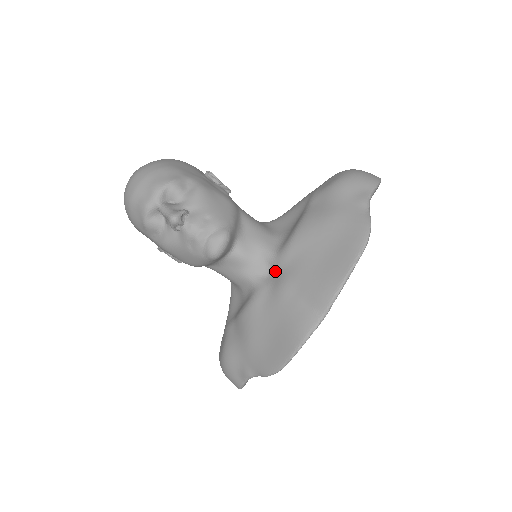
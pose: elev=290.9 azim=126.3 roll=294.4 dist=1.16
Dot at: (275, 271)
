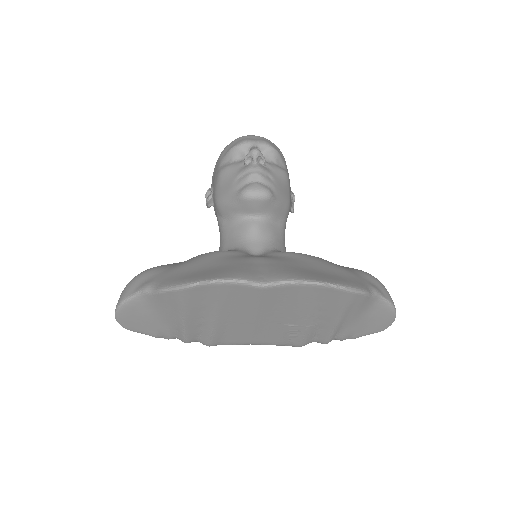
Dot at: (263, 255)
